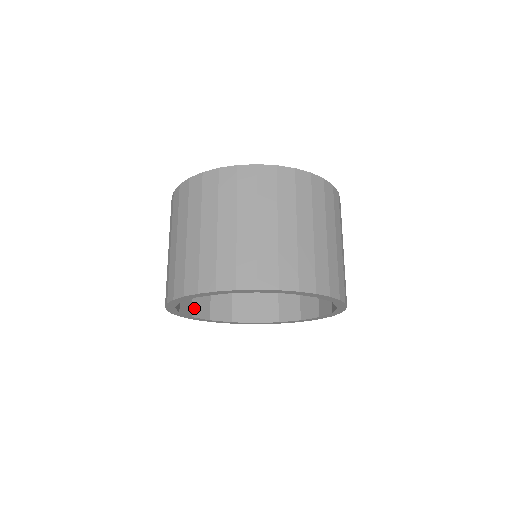
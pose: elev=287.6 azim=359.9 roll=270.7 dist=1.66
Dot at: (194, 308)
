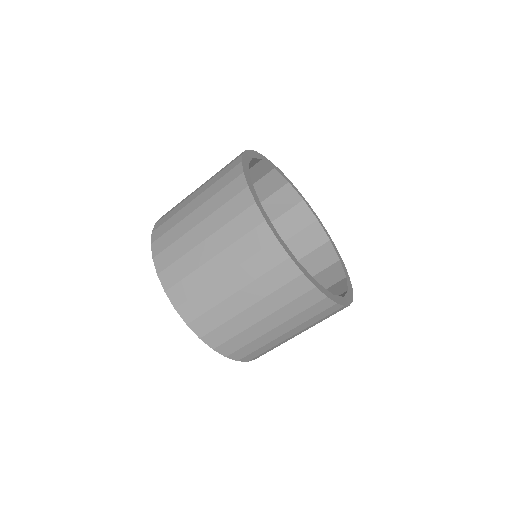
Dot at: occluded
